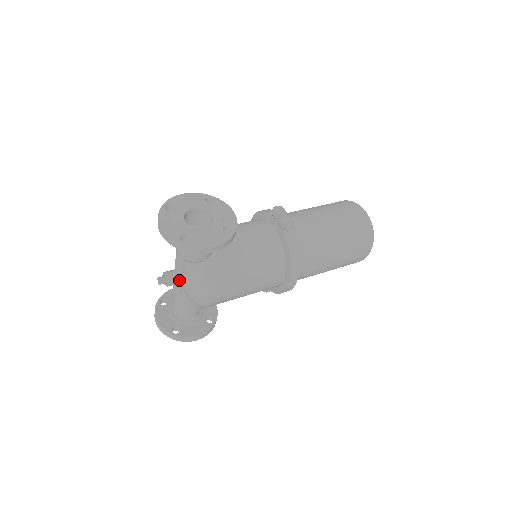
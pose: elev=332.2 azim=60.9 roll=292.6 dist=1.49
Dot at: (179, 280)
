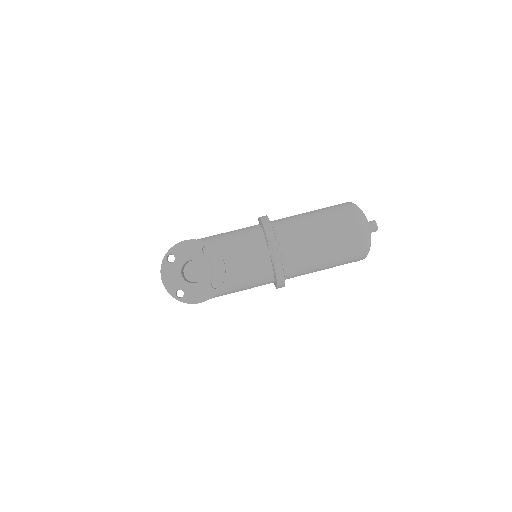
Dot at: occluded
